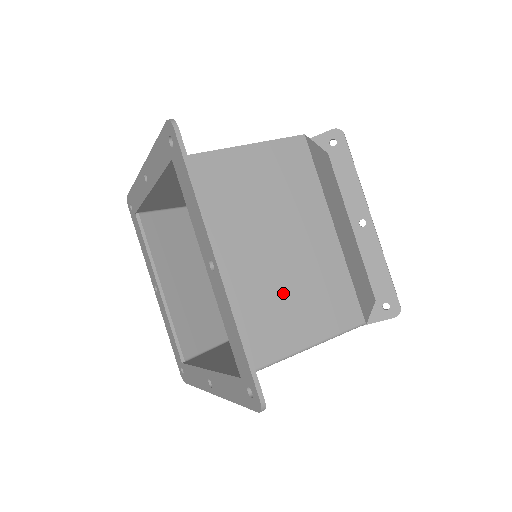
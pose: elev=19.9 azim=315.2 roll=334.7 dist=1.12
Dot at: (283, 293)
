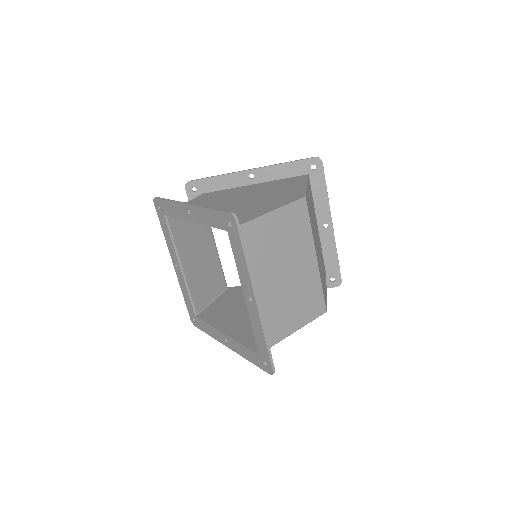
Dot at: (284, 303)
